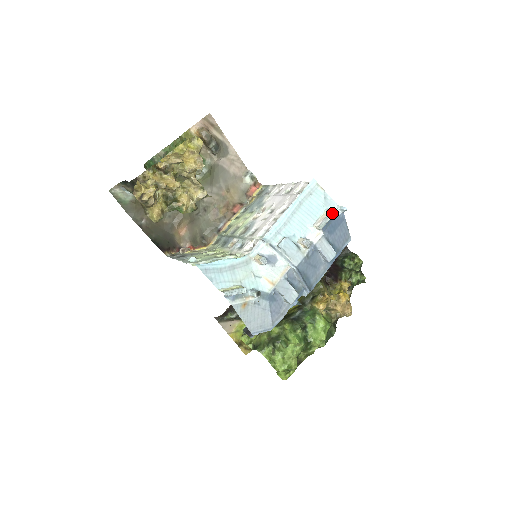
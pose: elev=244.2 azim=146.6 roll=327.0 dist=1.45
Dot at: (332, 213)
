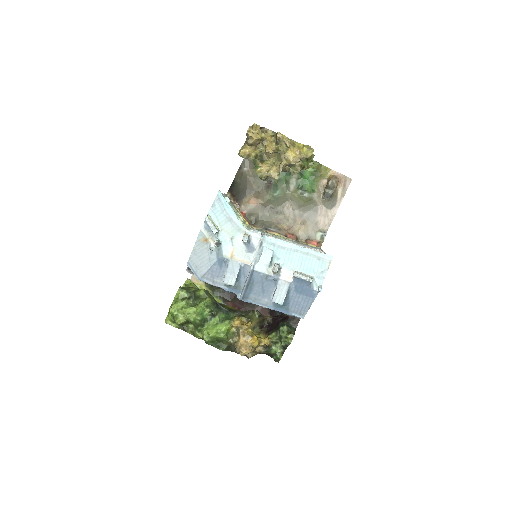
Dot at: (311, 279)
